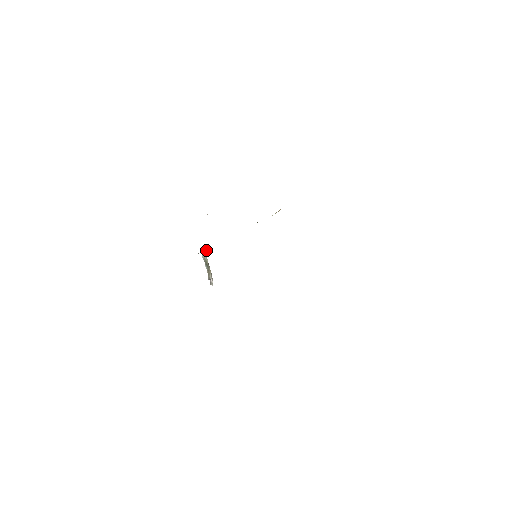
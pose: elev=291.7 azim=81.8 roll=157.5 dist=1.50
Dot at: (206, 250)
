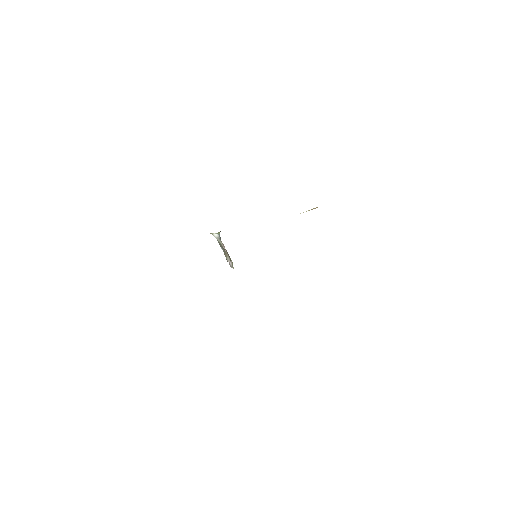
Dot at: occluded
